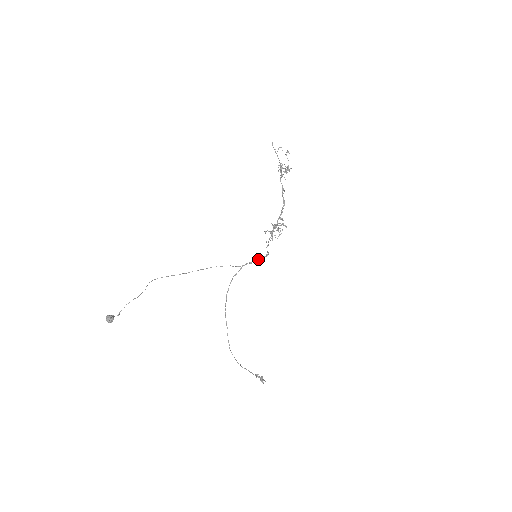
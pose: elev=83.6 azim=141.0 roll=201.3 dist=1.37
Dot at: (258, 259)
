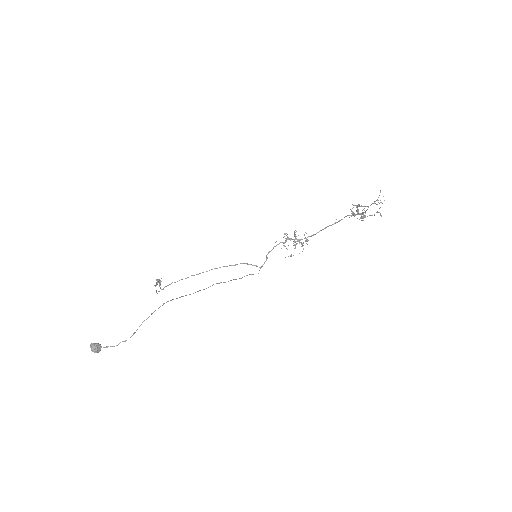
Dot at: (255, 265)
